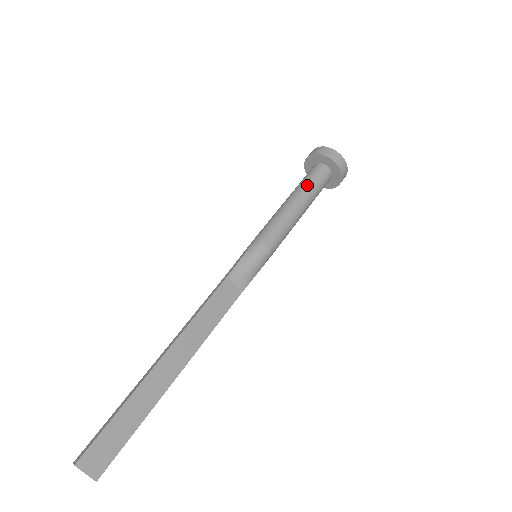
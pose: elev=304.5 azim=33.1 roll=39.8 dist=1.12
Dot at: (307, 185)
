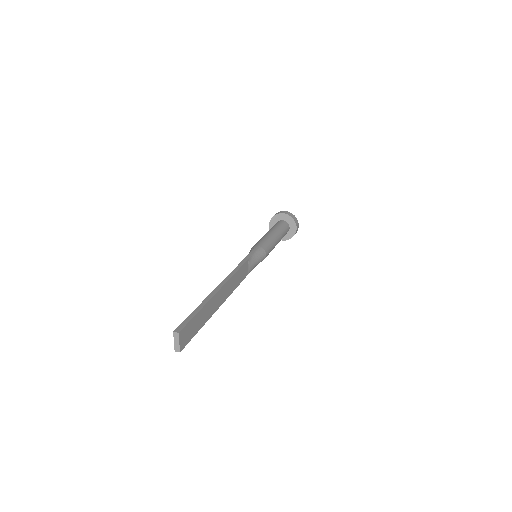
Dot at: (282, 230)
